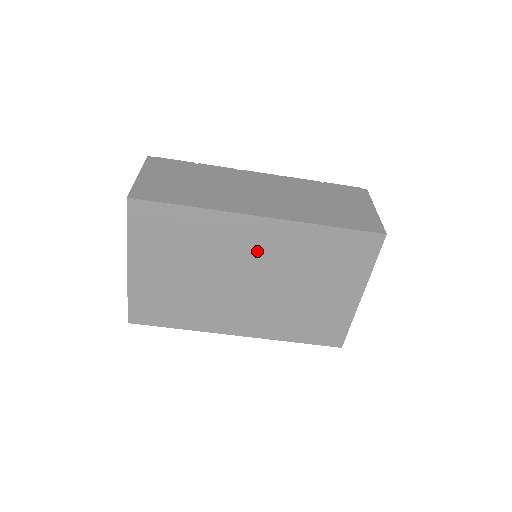
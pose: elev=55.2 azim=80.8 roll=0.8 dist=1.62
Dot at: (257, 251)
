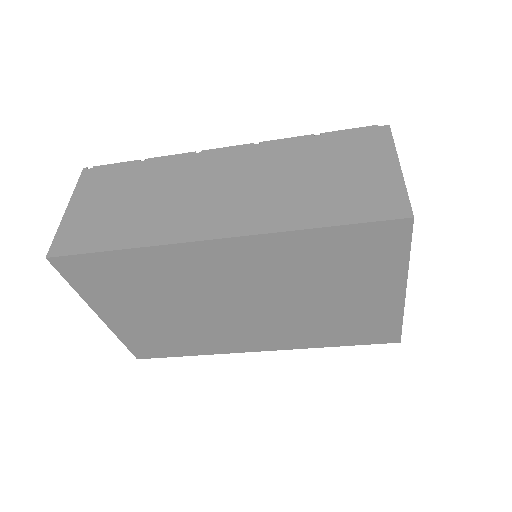
Dot at: (235, 274)
